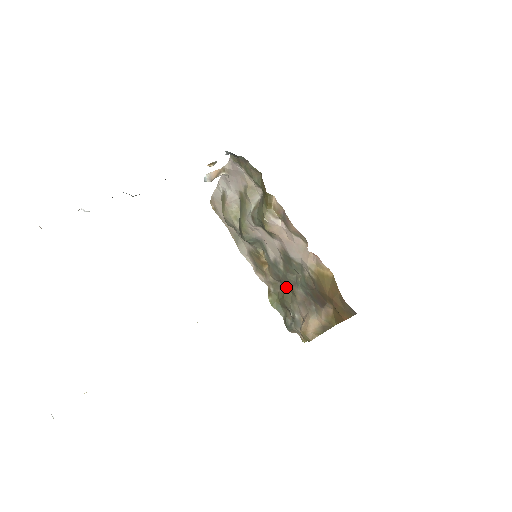
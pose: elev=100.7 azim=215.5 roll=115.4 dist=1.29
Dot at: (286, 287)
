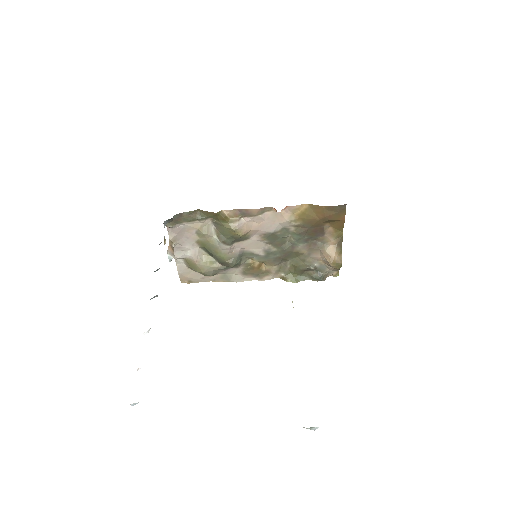
Dot at: (290, 258)
